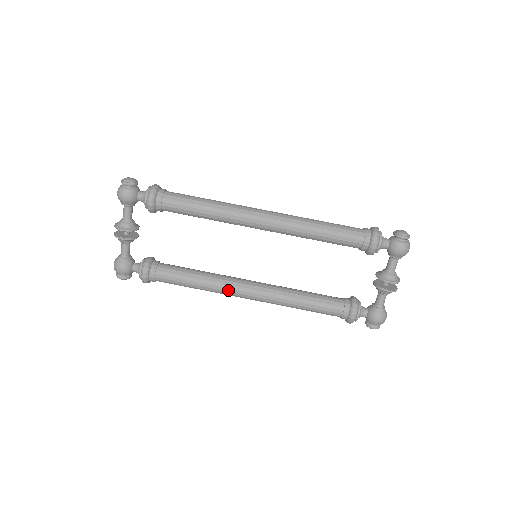
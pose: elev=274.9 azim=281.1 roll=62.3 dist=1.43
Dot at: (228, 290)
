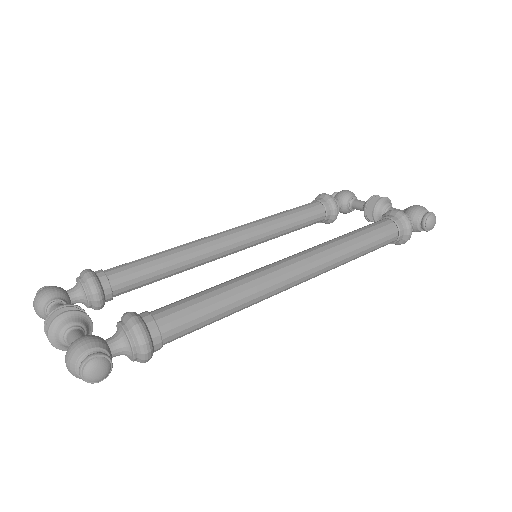
Dot at: (263, 269)
